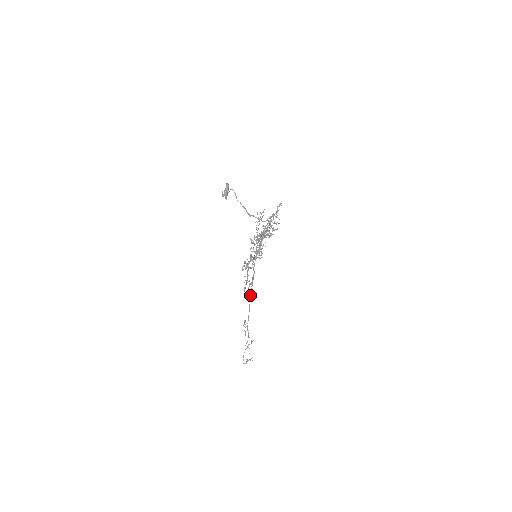
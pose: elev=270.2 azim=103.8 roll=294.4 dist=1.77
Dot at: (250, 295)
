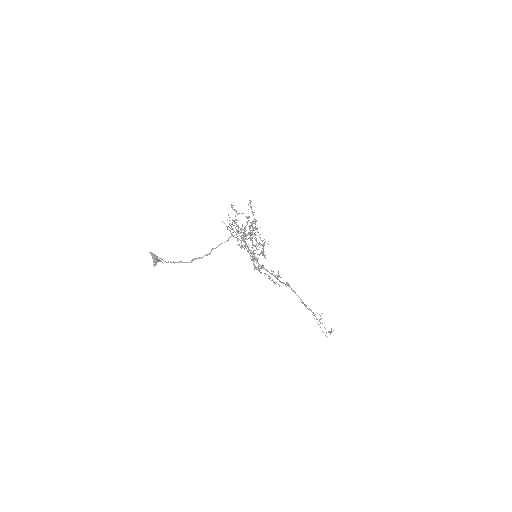
Dot at: occluded
